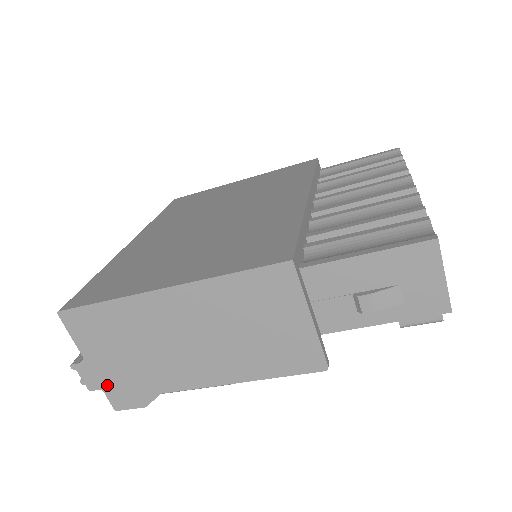
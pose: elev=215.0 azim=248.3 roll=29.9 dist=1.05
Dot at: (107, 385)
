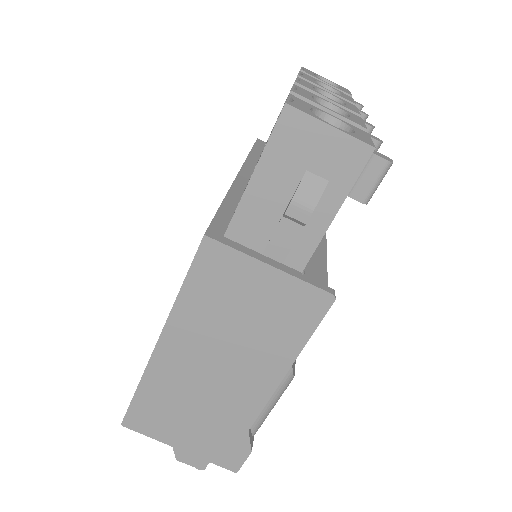
Dot at: (208, 456)
